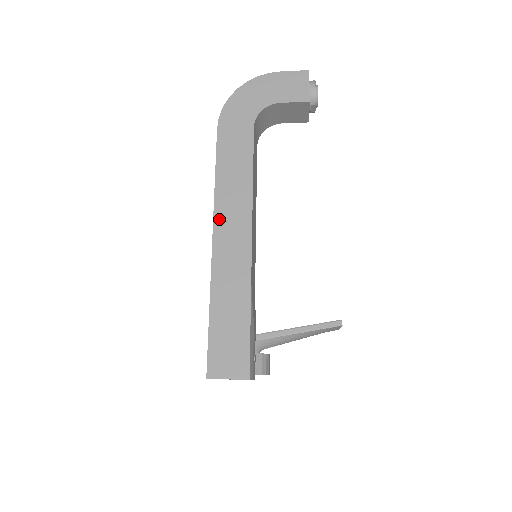
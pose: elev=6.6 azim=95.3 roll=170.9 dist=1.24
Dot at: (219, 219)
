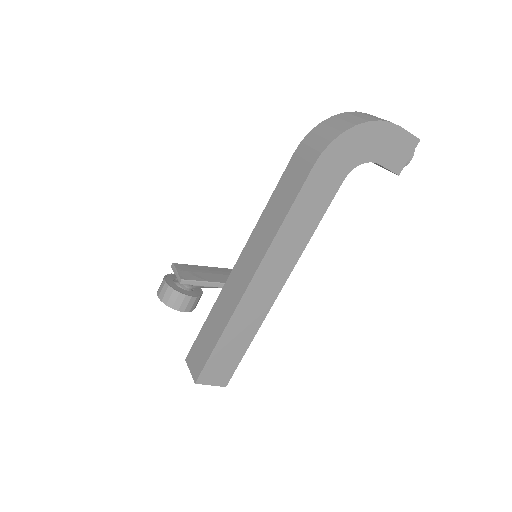
Dot at: (267, 262)
